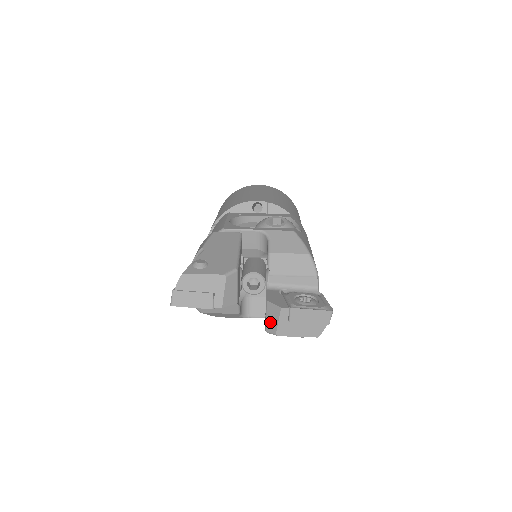
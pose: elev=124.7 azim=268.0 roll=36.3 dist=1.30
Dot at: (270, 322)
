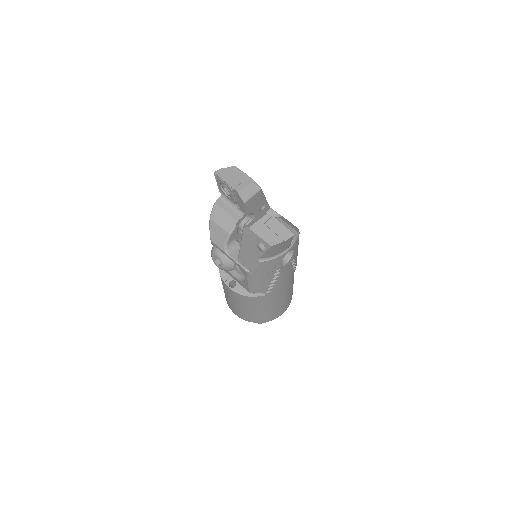
Dot at: (252, 222)
